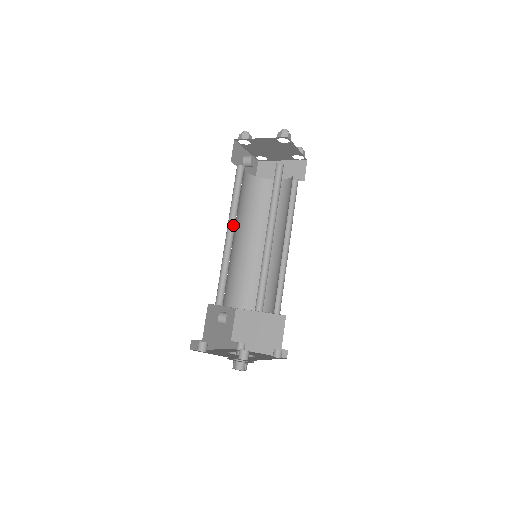
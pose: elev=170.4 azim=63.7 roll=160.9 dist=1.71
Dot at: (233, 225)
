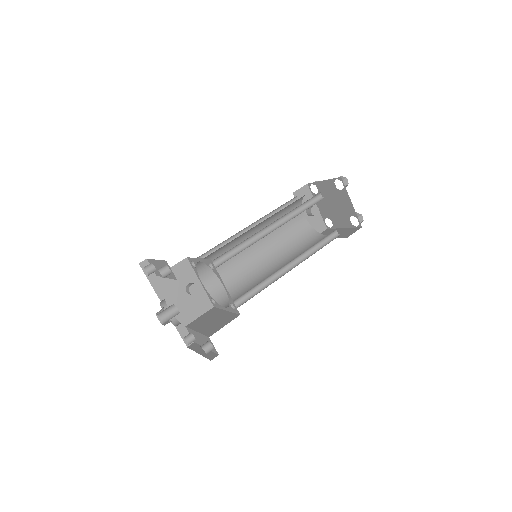
Dot at: (258, 228)
